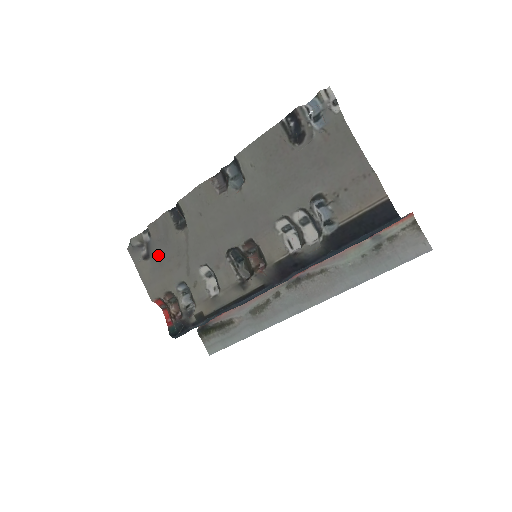
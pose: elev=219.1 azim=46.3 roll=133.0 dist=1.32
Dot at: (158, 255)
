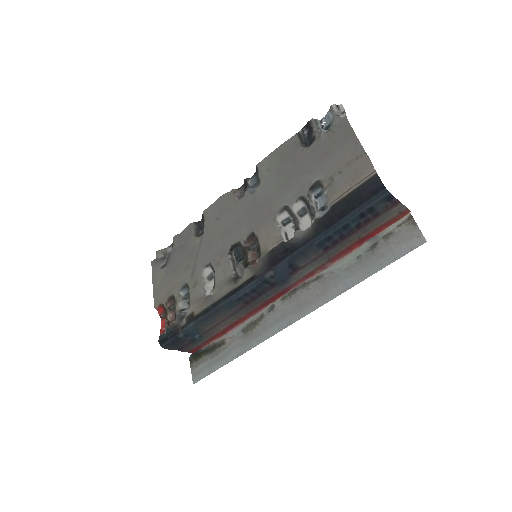
Dot at: (173, 262)
